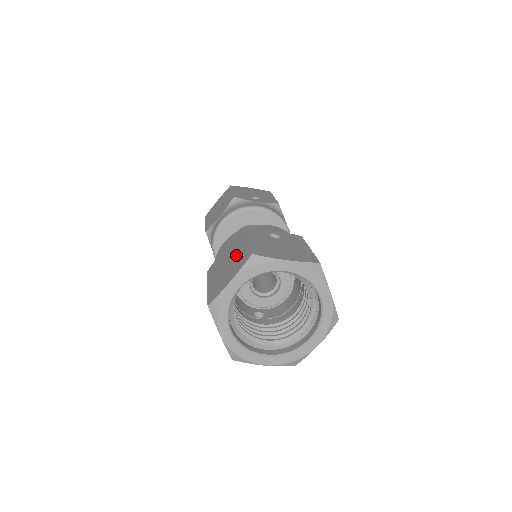
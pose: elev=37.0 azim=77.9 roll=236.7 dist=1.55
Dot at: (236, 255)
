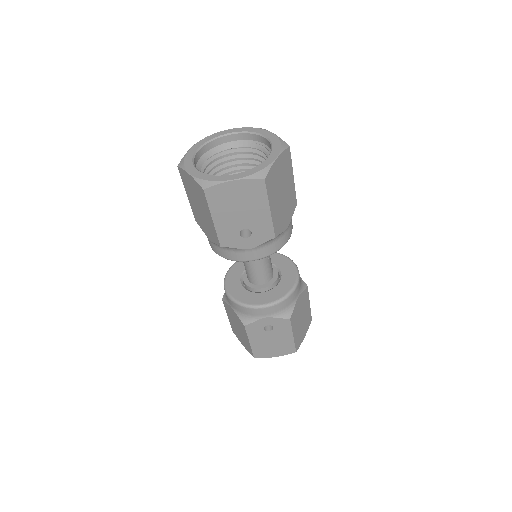
Dot at: occluded
